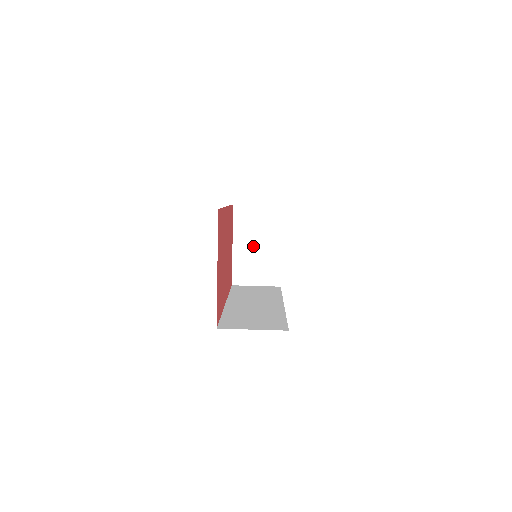
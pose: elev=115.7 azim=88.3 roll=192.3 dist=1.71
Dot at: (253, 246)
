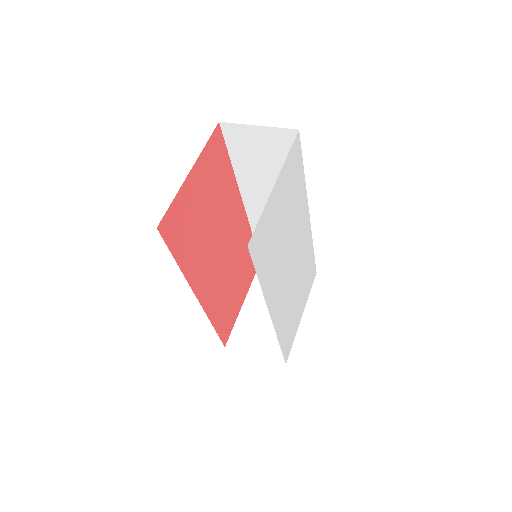
Dot at: (267, 308)
